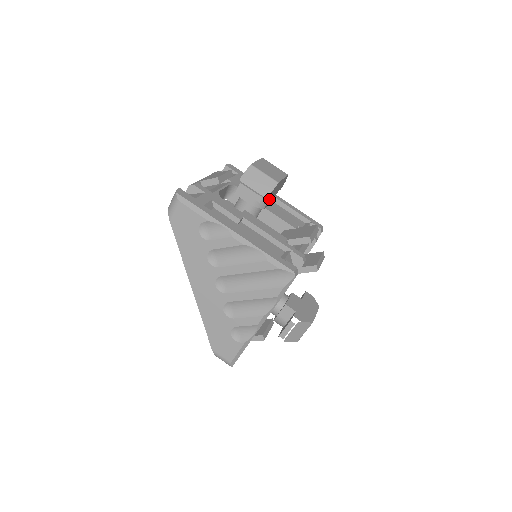
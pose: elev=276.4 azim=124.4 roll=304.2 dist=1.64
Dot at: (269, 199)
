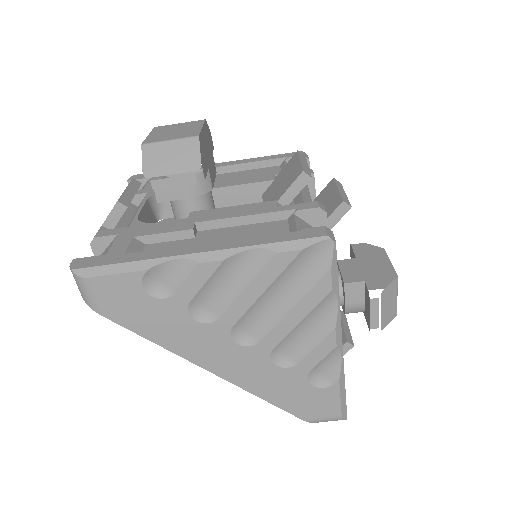
Dot at: (207, 170)
